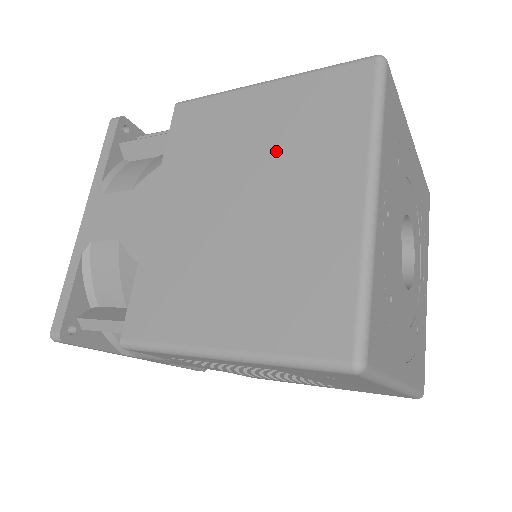
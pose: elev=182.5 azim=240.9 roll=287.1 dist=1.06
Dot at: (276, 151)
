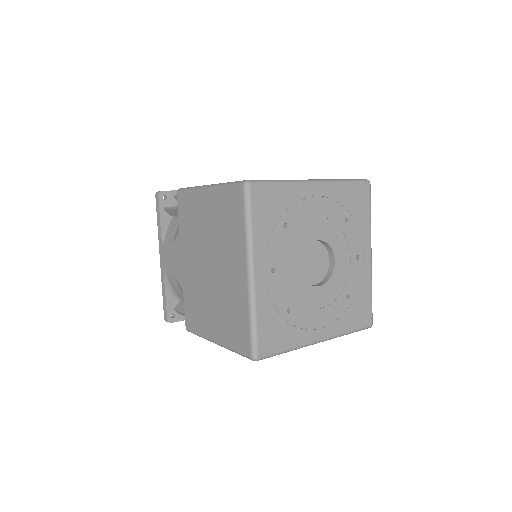
Dot at: (216, 238)
